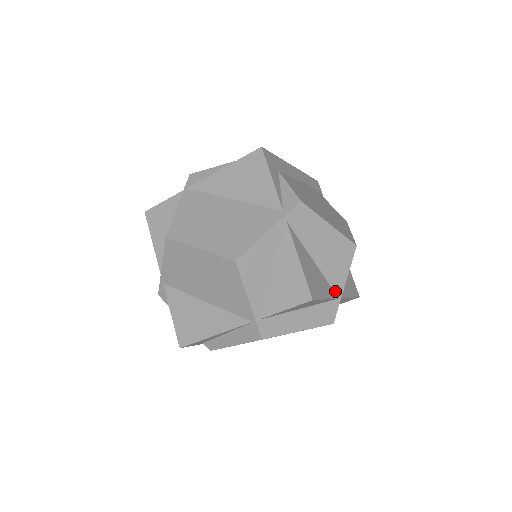
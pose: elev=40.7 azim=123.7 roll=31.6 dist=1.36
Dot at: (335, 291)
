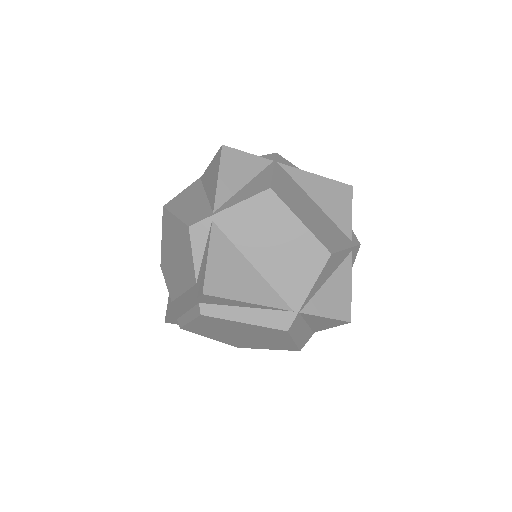
Dot at: occluded
